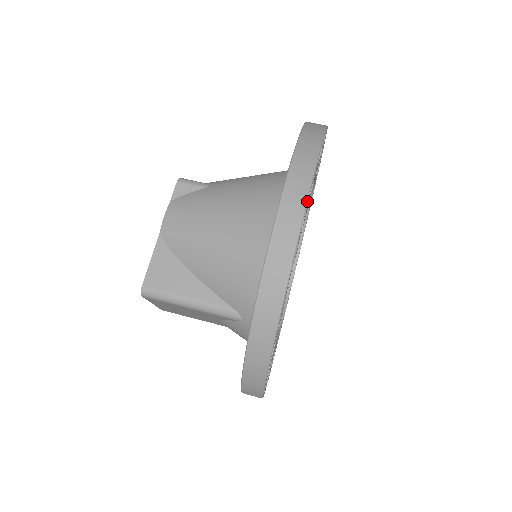
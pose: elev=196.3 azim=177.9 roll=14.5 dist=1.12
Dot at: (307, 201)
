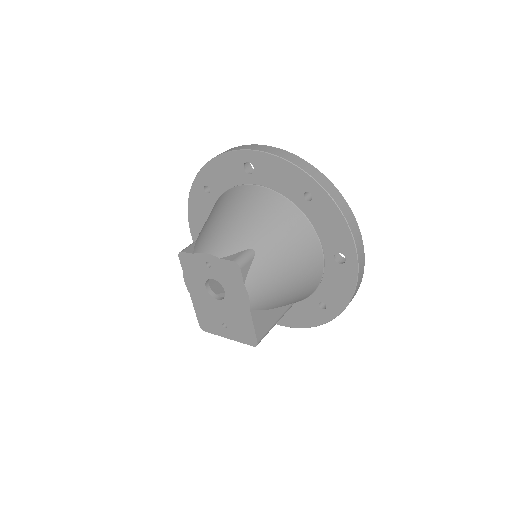
Dot at: occluded
